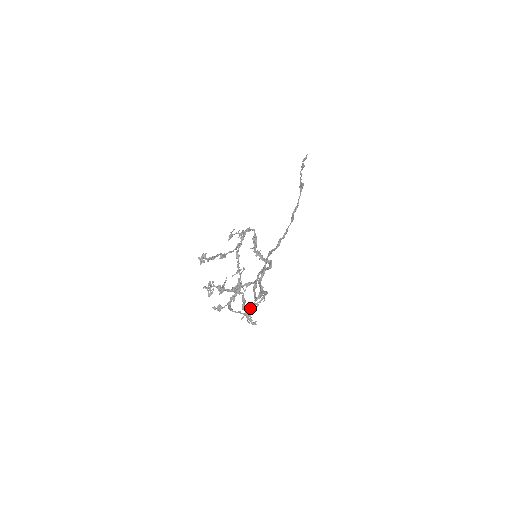
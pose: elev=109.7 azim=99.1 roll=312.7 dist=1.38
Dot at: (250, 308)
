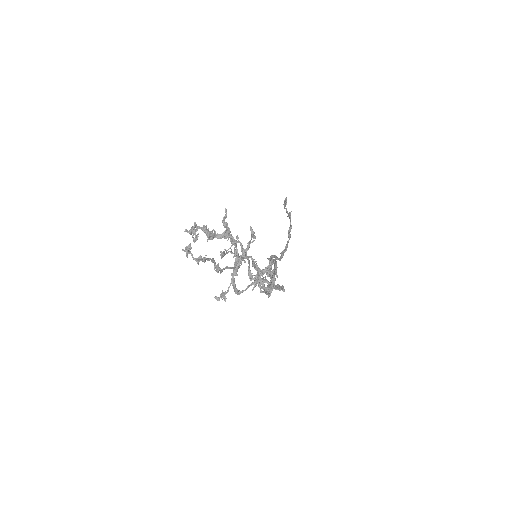
Dot at: (259, 276)
